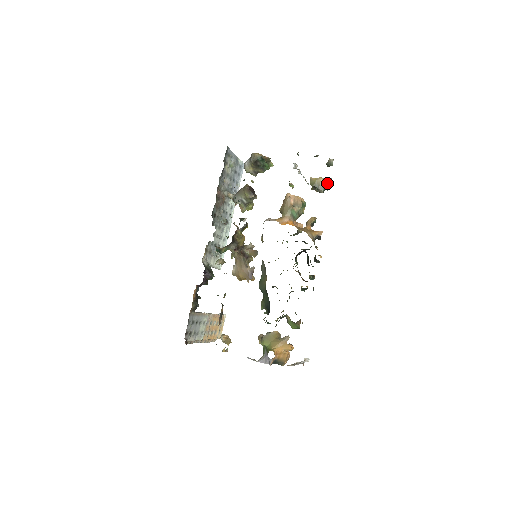
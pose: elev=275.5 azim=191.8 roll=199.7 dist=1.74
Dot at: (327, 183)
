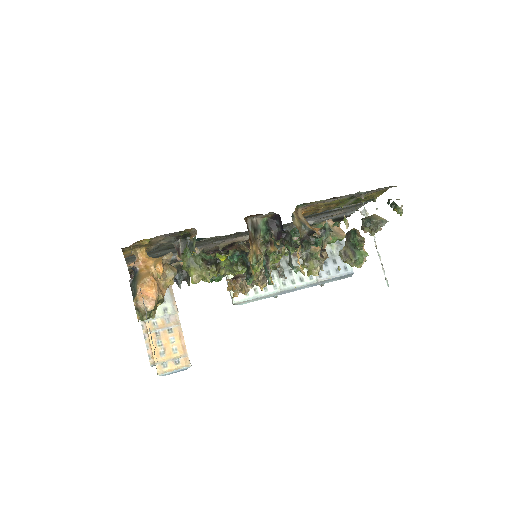
Dot at: (377, 217)
